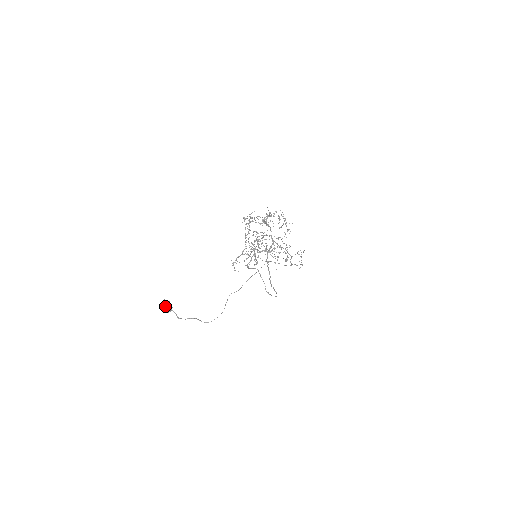
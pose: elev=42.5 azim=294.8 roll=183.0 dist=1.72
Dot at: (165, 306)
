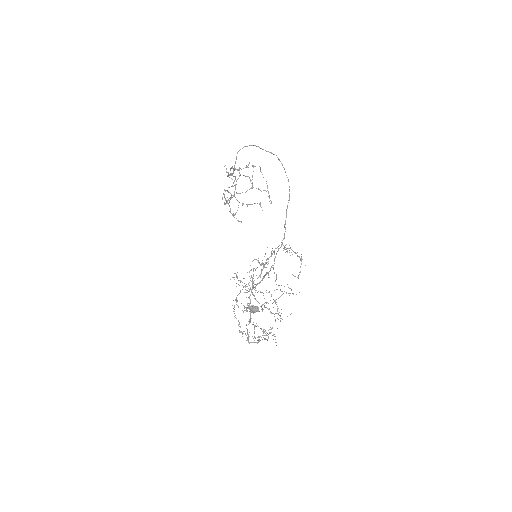
Dot at: occluded
